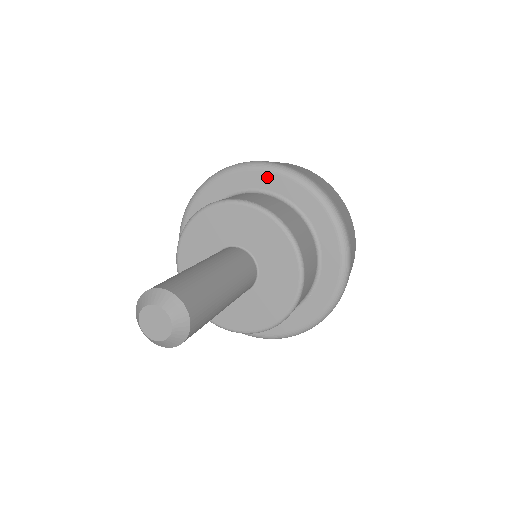
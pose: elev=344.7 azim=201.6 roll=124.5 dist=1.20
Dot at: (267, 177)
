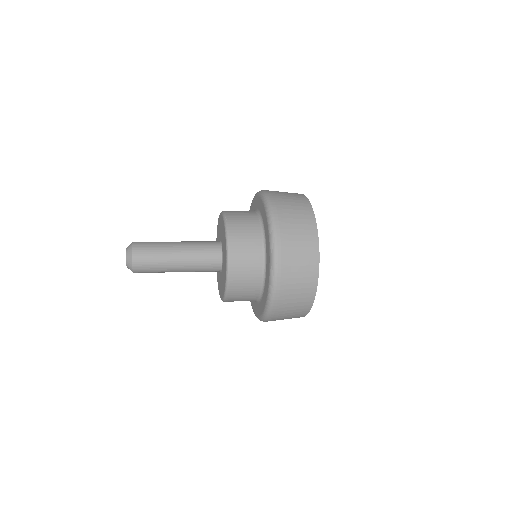
Dot at: (265, 215)
